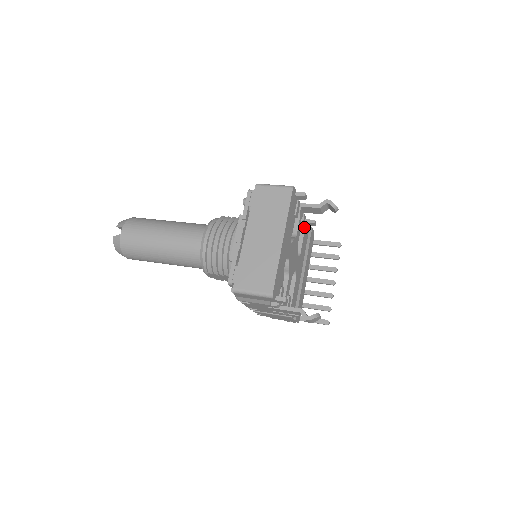
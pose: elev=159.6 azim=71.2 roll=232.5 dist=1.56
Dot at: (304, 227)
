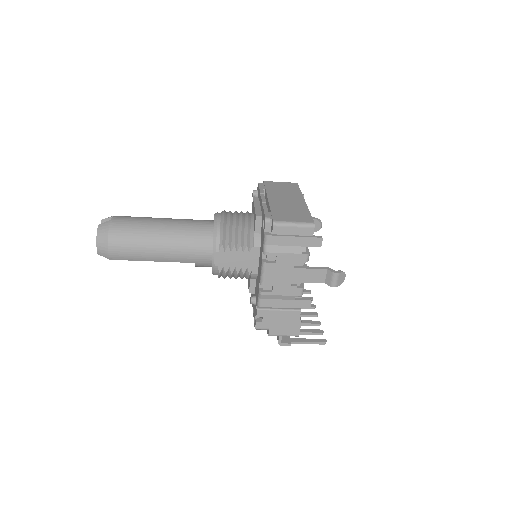
Dot at: occluded
